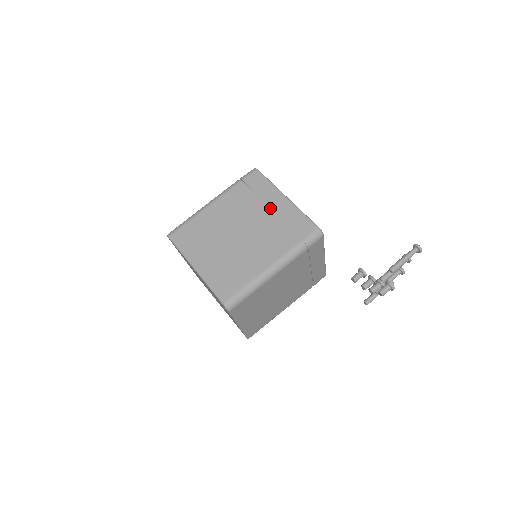
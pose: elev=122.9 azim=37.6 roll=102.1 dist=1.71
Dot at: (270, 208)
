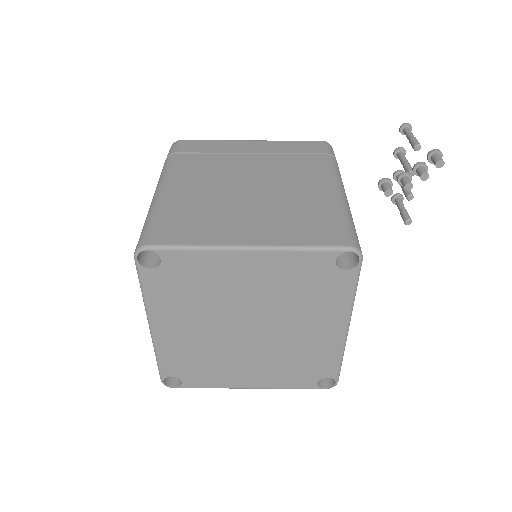
Dot at: (249, 154)
